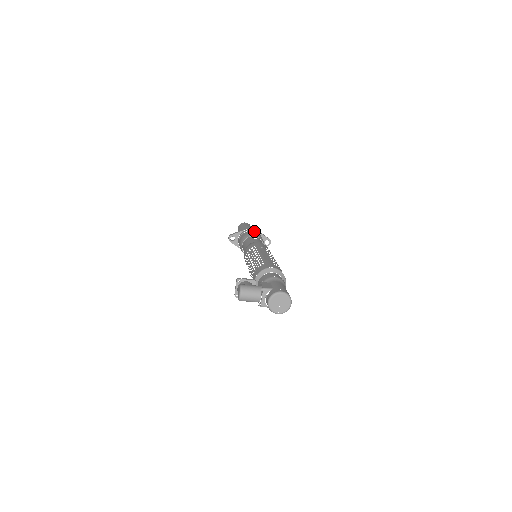
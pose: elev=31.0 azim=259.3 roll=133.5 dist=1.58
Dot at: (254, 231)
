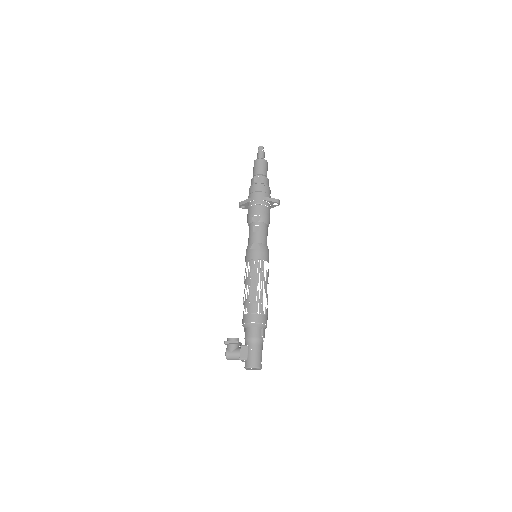
Dot at: (258, 207)
